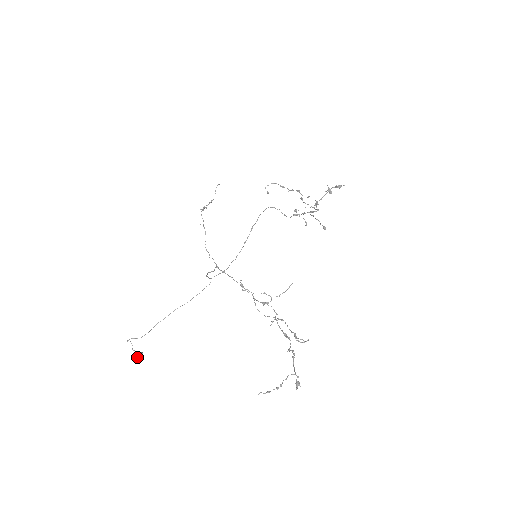
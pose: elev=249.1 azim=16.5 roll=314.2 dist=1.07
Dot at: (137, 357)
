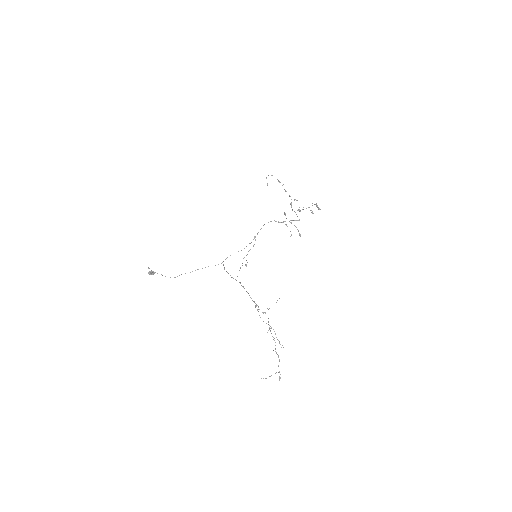
Dot at: (151, 274)
